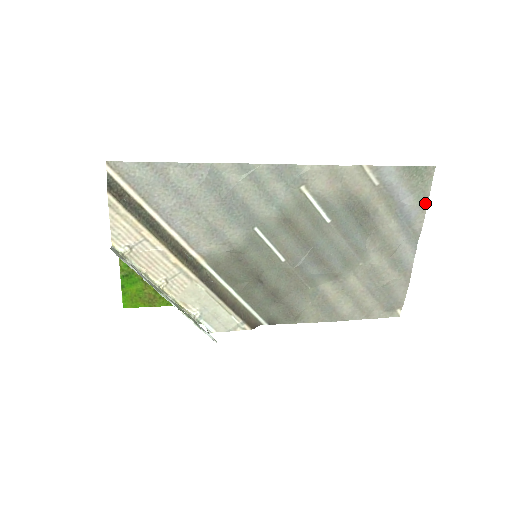
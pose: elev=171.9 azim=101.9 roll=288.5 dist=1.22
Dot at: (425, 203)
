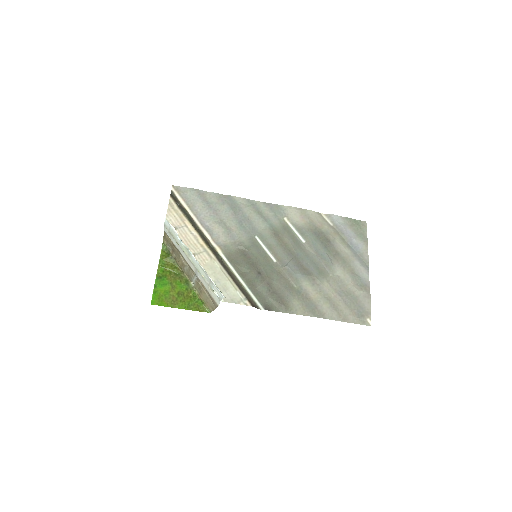
Dot at: (366, 241)
